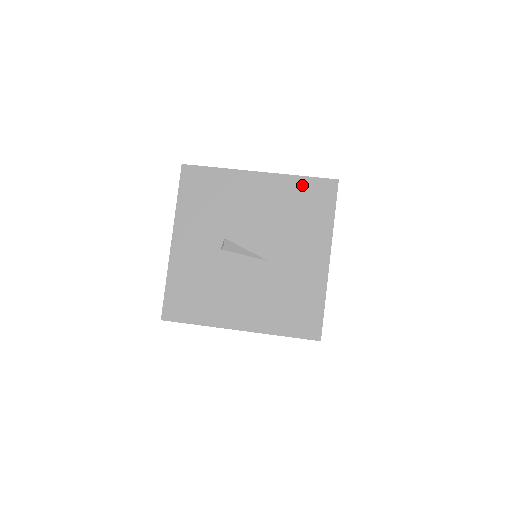
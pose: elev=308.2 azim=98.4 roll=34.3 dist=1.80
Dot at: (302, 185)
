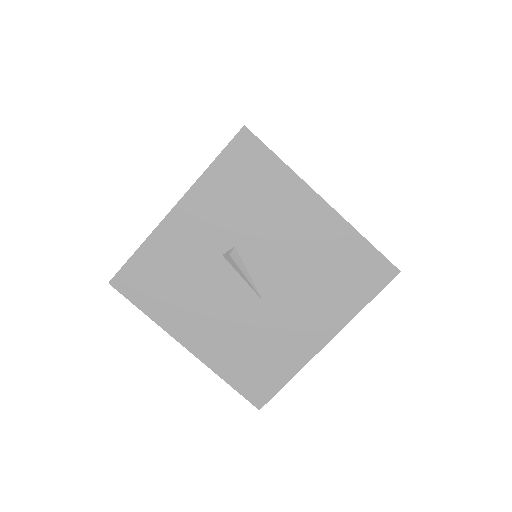
Dot at: (359, 249)
